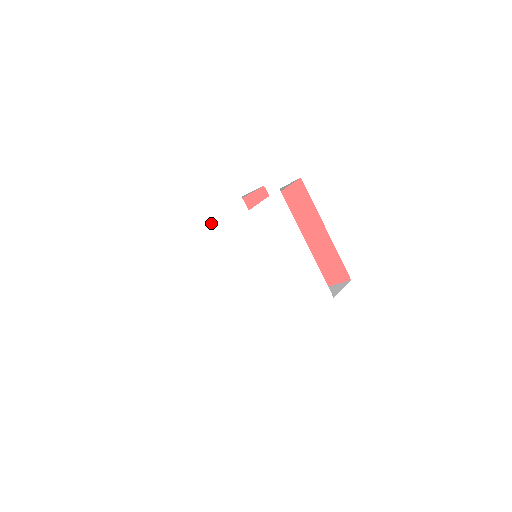
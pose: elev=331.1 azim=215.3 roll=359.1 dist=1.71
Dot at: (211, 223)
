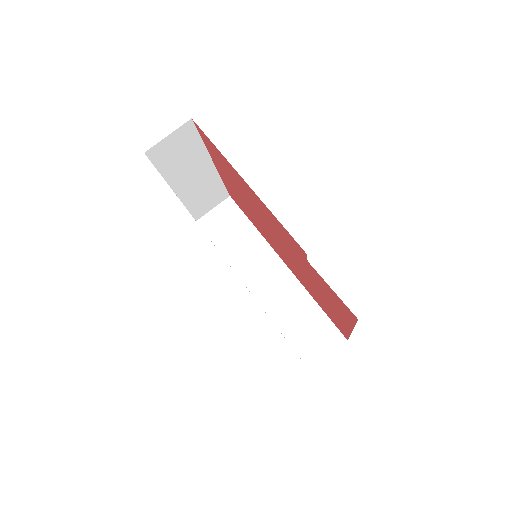
Dot at: occluded
